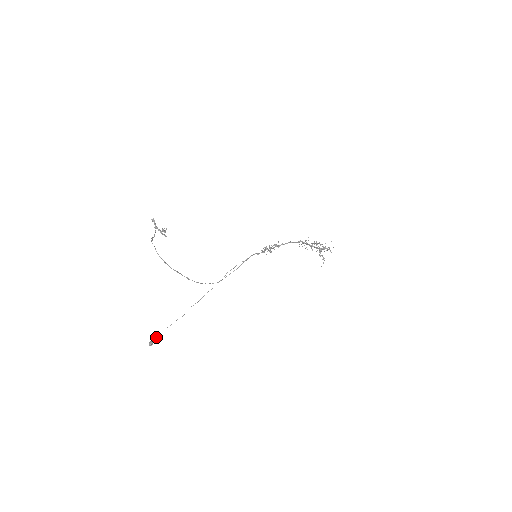
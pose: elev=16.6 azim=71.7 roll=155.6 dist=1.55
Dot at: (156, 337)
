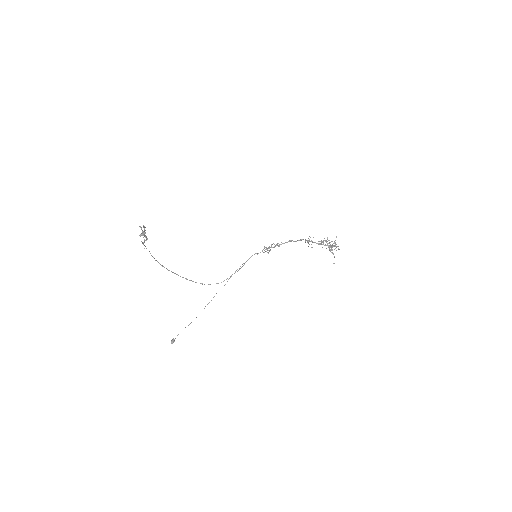
Dot at: (177, 335)
